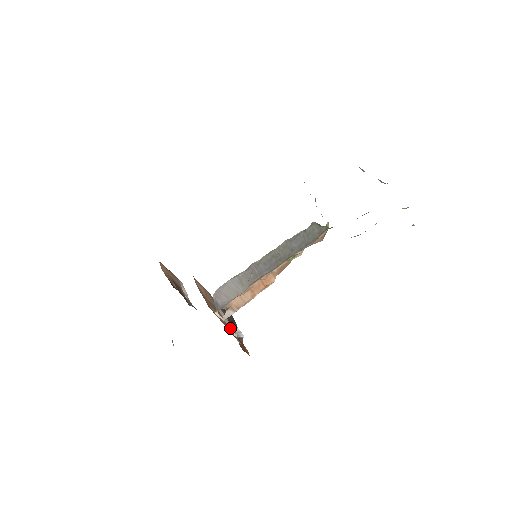
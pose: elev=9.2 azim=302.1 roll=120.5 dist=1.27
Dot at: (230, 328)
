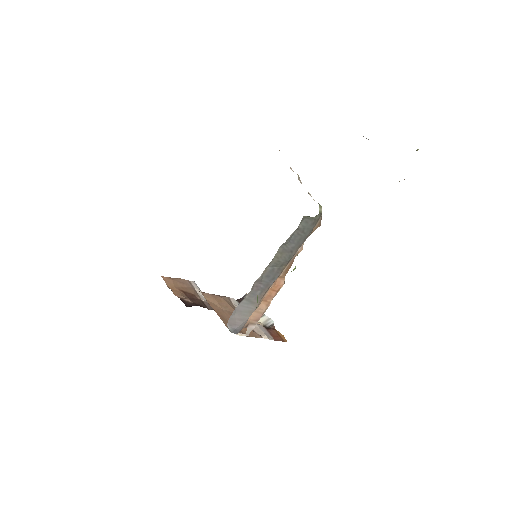
Dot at: (257, 331)
